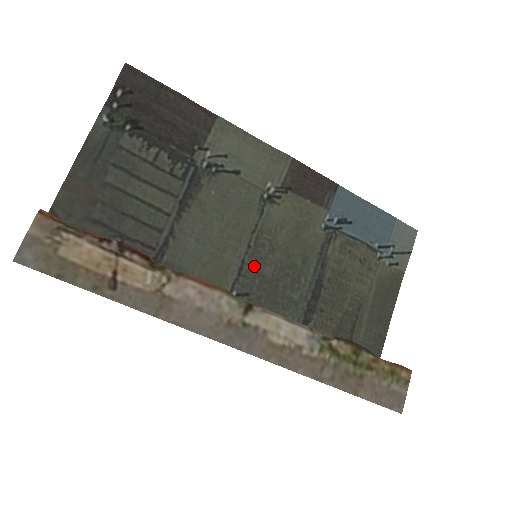
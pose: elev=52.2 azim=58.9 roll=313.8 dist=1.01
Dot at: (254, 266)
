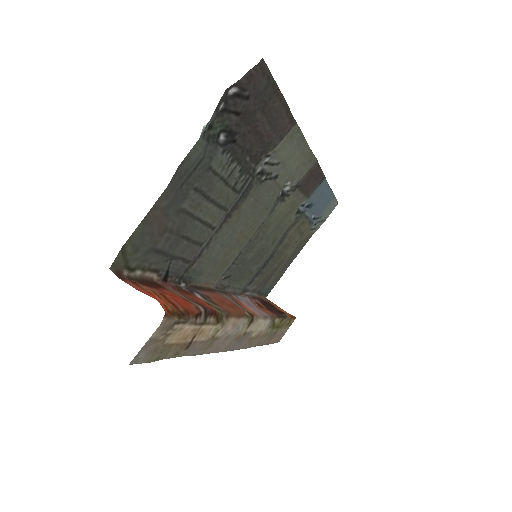
Dot at: (245, 254)
